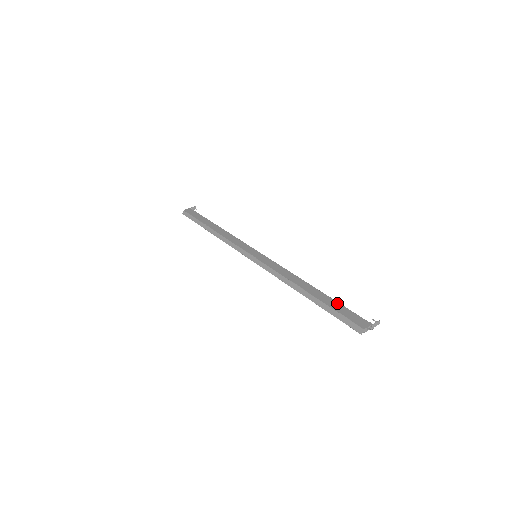
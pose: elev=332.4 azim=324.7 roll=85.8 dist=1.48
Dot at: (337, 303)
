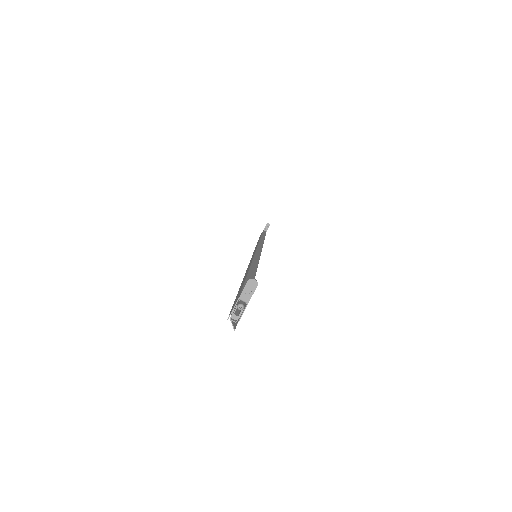
Dot at: (243, 282)
